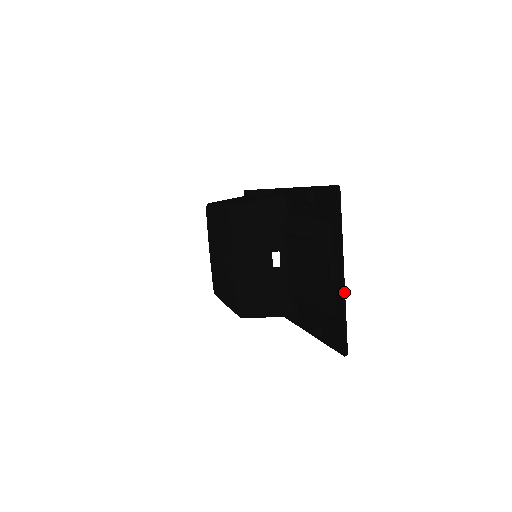
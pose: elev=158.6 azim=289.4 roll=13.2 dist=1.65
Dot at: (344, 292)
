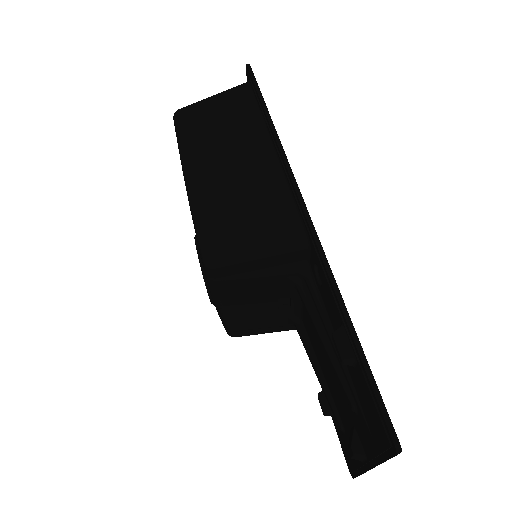
Dot at: occluded
